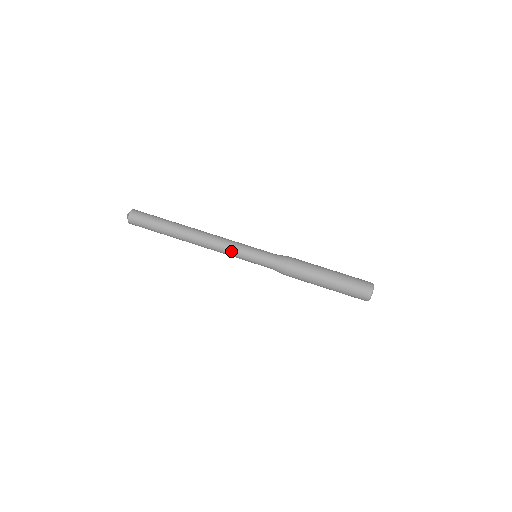
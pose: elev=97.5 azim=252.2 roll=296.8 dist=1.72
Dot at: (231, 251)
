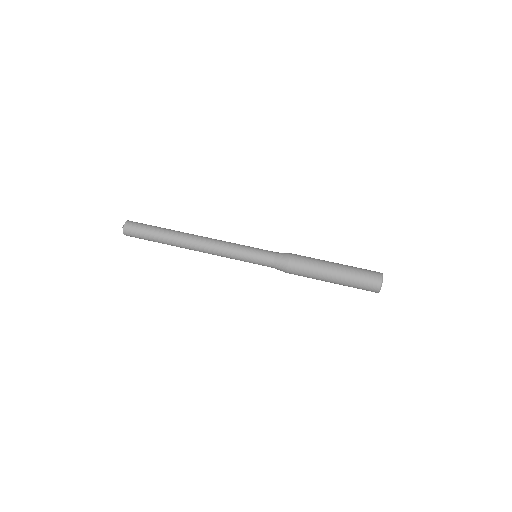
Dot at: (230, 249)
